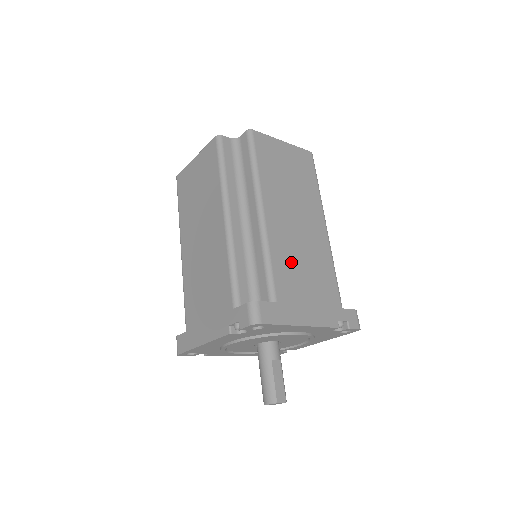
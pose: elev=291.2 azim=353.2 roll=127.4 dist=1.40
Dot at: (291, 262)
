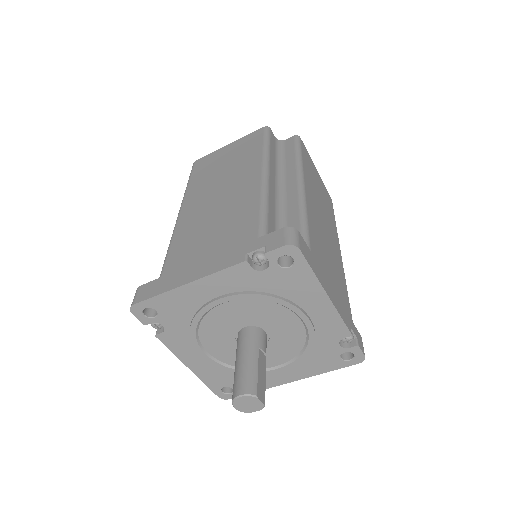
Dot at: (320, 240)
